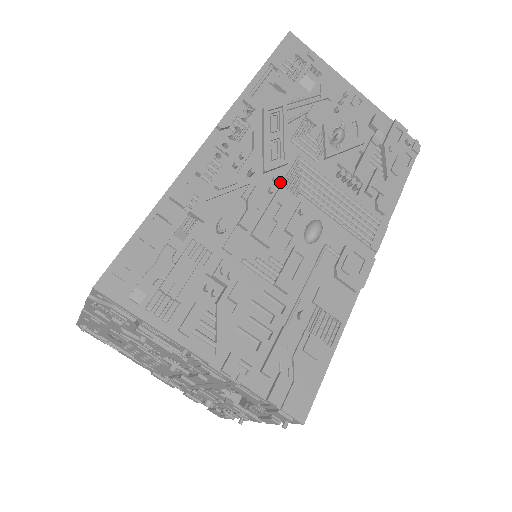
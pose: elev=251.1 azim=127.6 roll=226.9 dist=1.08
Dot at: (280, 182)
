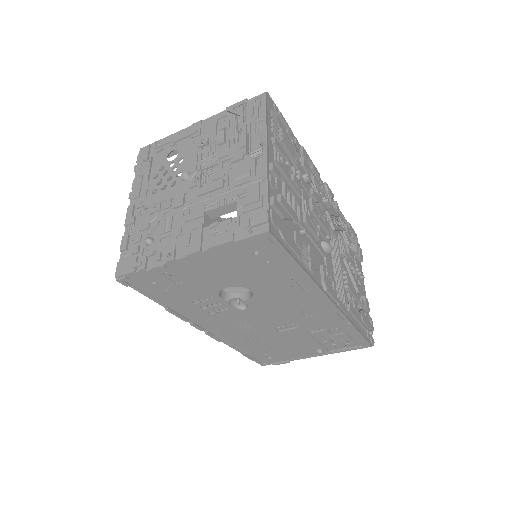
Dot at: occluded
